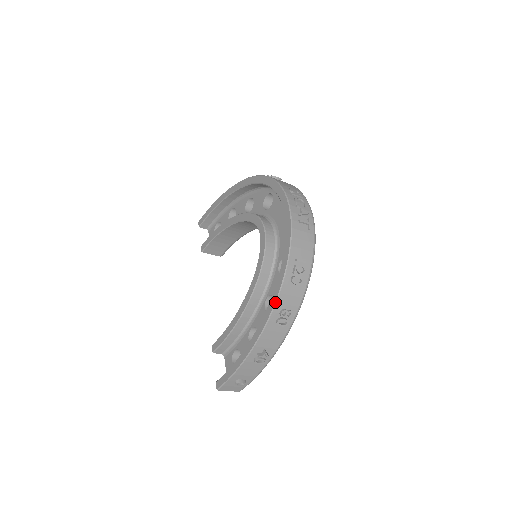
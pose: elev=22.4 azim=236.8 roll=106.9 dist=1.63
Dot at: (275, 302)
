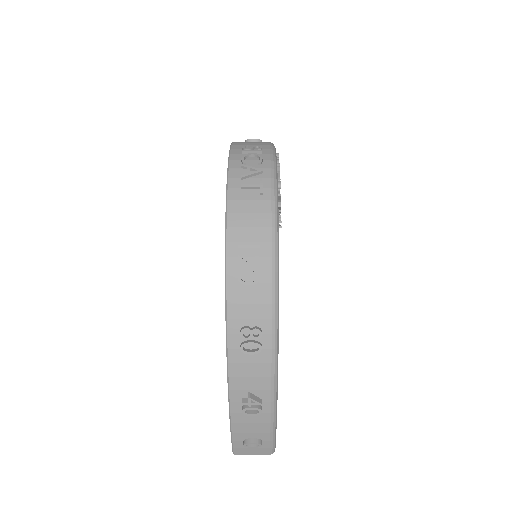
Dot at: (225, 319)
